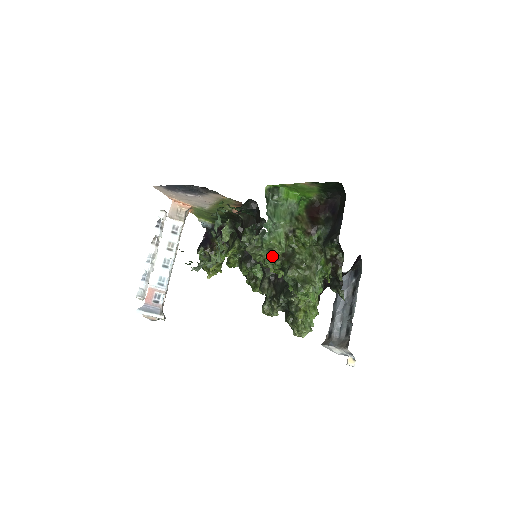
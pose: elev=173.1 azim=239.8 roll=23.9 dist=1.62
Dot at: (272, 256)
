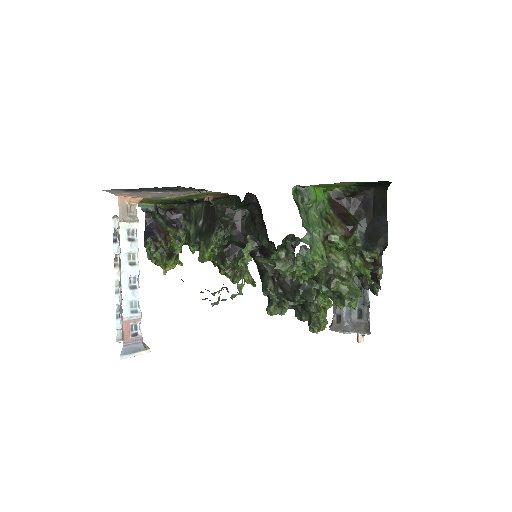
Dot at: (316, 274)
